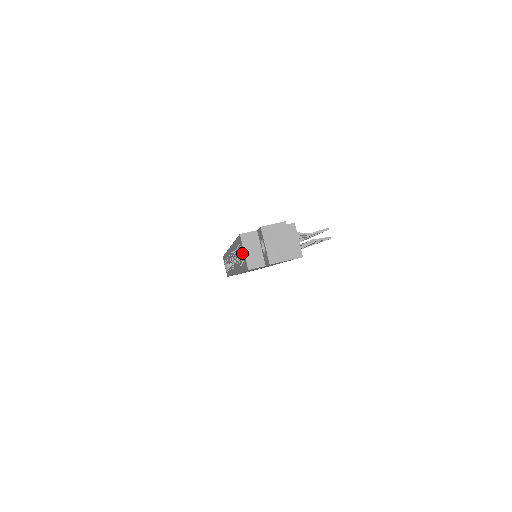
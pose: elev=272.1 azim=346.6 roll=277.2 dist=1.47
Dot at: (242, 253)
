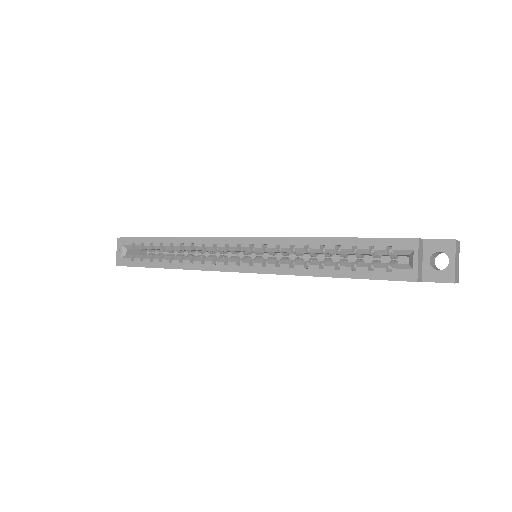
Dot at: (315, 253)
